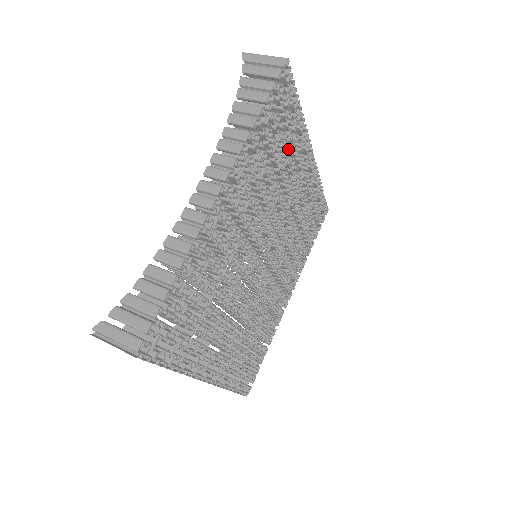
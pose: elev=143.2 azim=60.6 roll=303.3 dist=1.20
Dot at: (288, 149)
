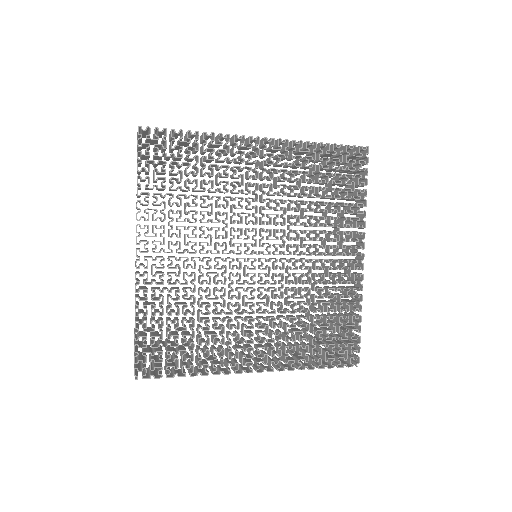
Dot at: (210, 168)
